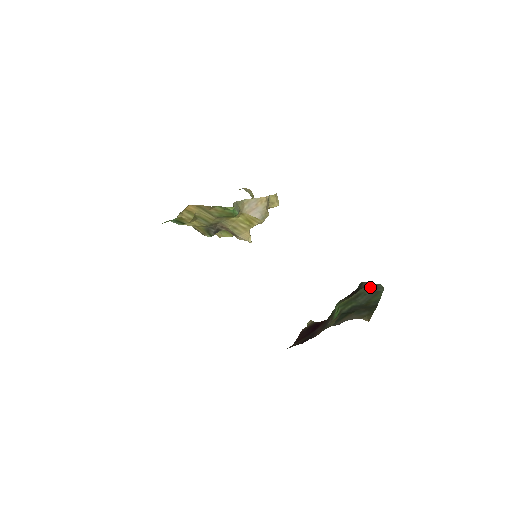
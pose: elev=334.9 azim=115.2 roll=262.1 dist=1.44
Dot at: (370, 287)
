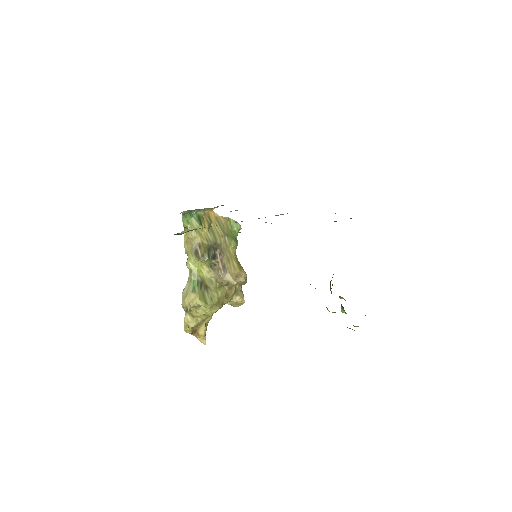
Dot at: occluded
